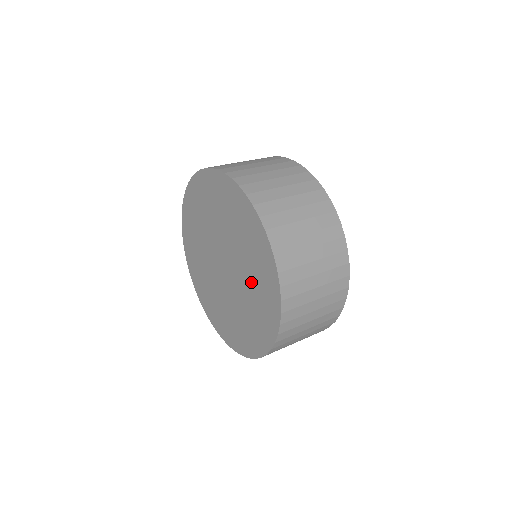
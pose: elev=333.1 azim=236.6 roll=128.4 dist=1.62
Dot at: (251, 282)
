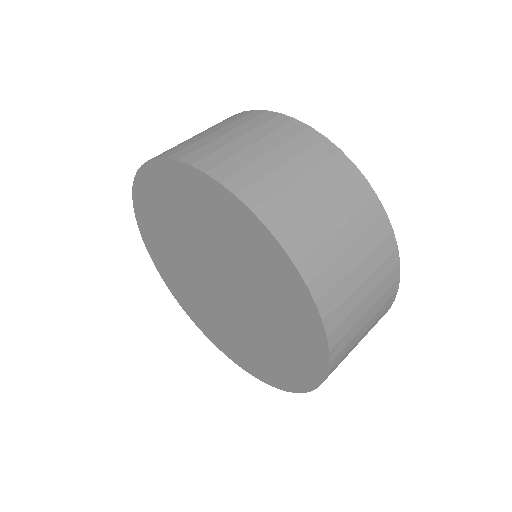
Dot at: (262, 293)
